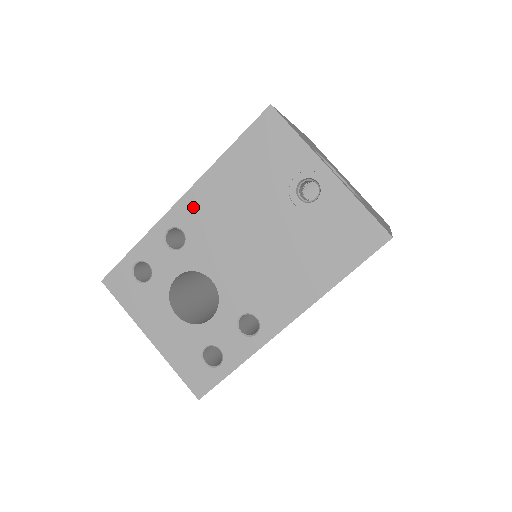
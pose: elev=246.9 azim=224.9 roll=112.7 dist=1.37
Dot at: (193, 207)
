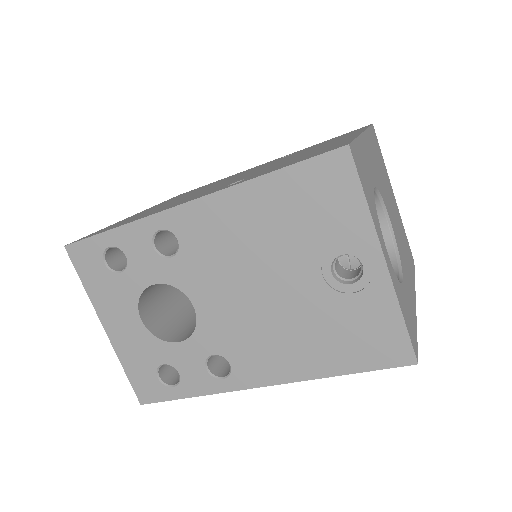
Dot at: (199, 220)
